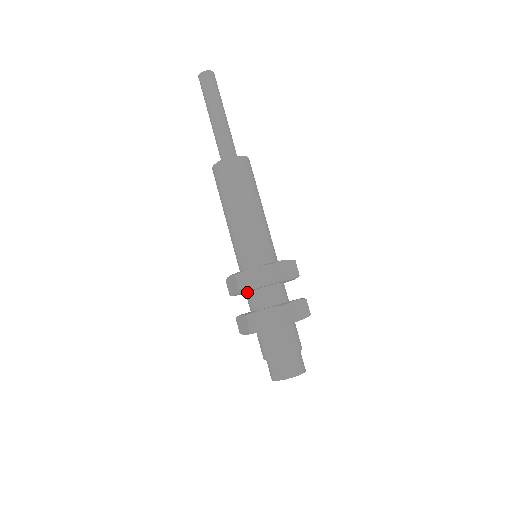
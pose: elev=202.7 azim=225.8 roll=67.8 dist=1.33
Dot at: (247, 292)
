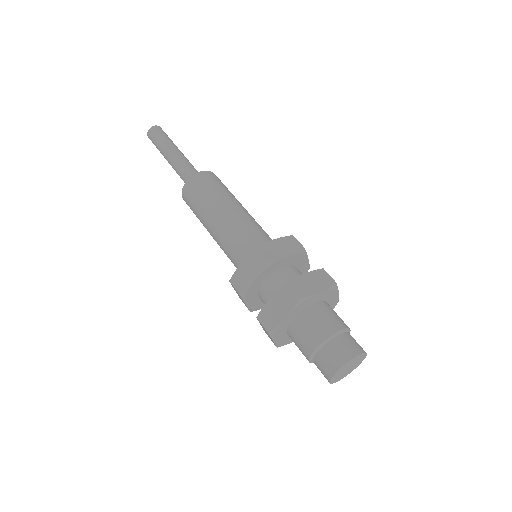
Dot at: (258, 296)
